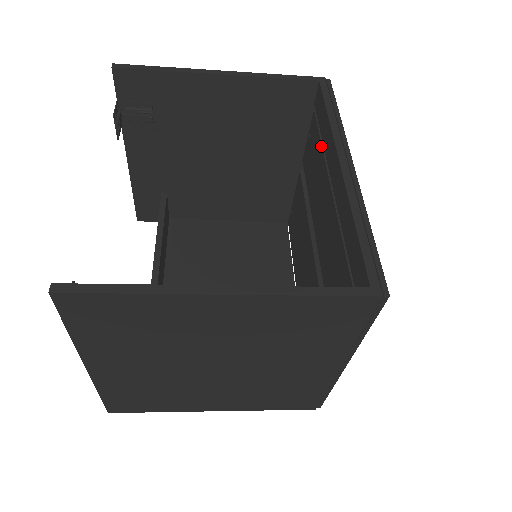
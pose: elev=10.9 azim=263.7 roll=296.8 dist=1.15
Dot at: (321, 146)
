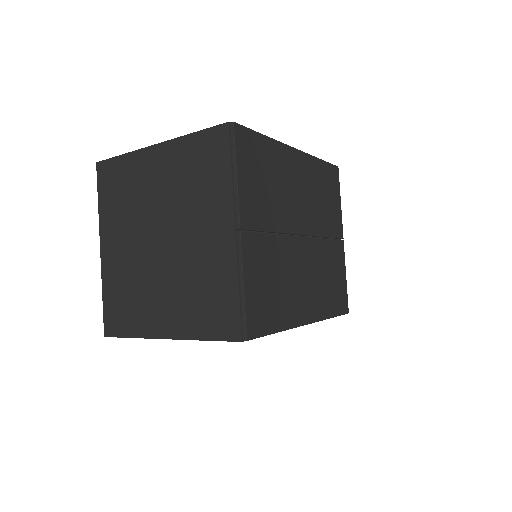
Dot at: occluded
